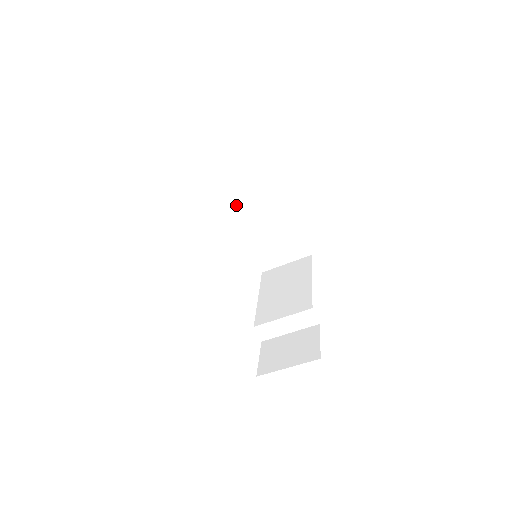
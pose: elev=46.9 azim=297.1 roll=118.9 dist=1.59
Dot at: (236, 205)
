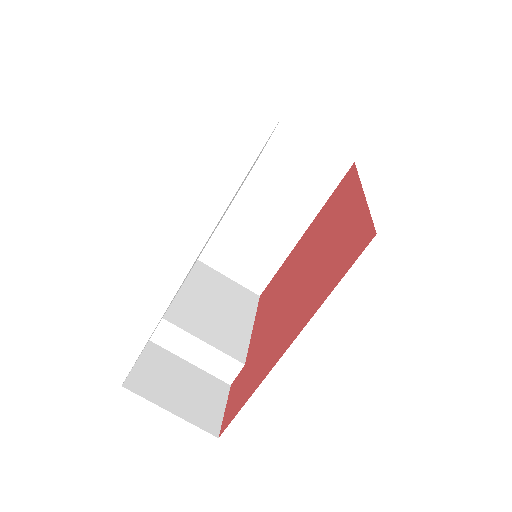
Dot at: (265, 178)
